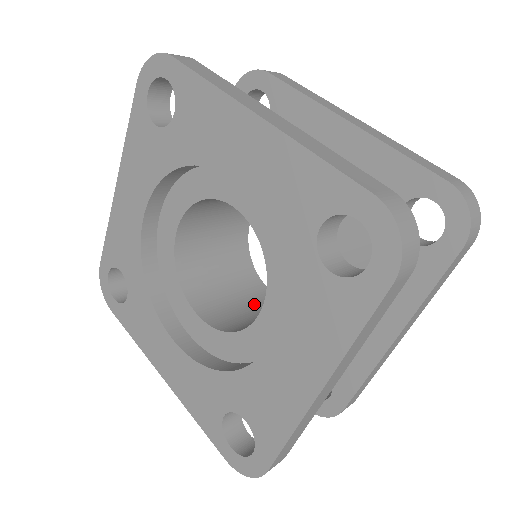
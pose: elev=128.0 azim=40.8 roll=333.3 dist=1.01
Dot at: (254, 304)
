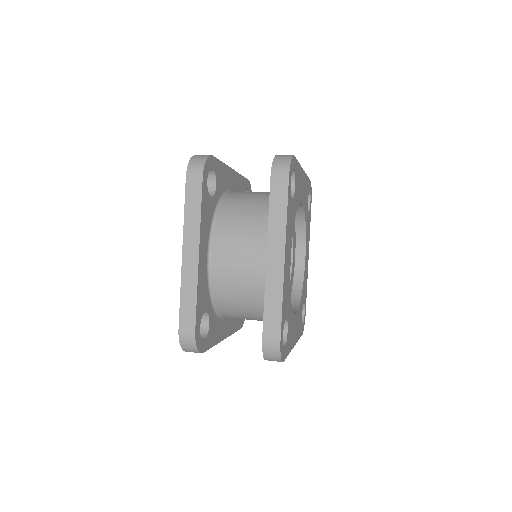
Dot at: occluded
